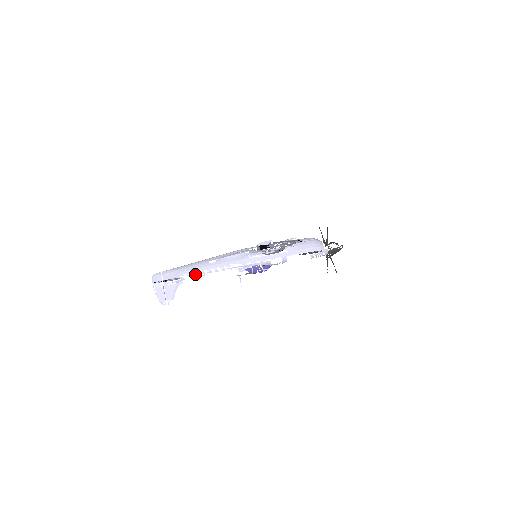
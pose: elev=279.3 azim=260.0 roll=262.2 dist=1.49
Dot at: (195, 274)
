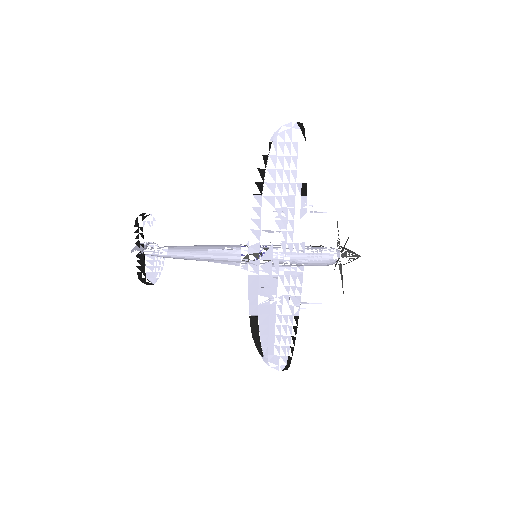
Dot at: (181, 246)
